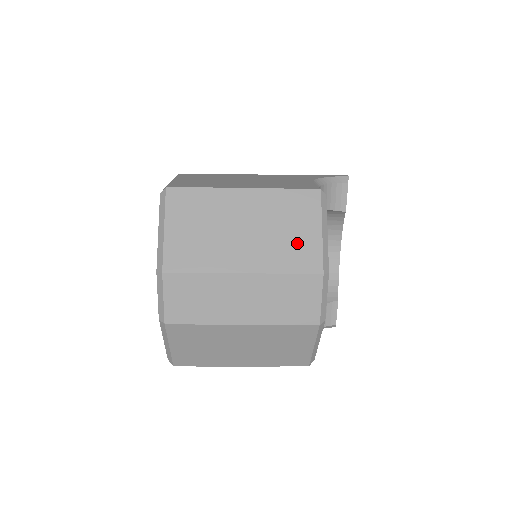
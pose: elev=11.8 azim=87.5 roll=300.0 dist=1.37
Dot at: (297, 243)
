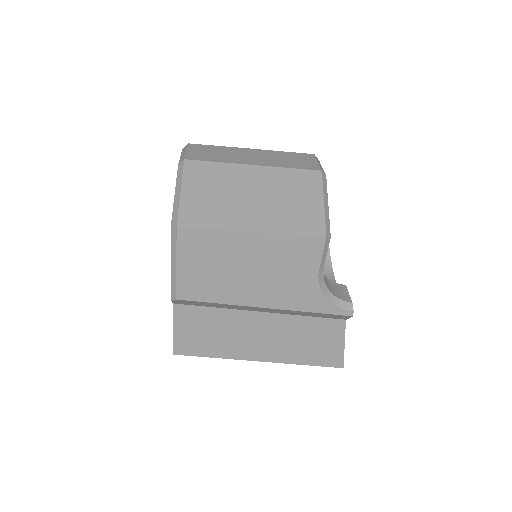
Dot at: occluded
